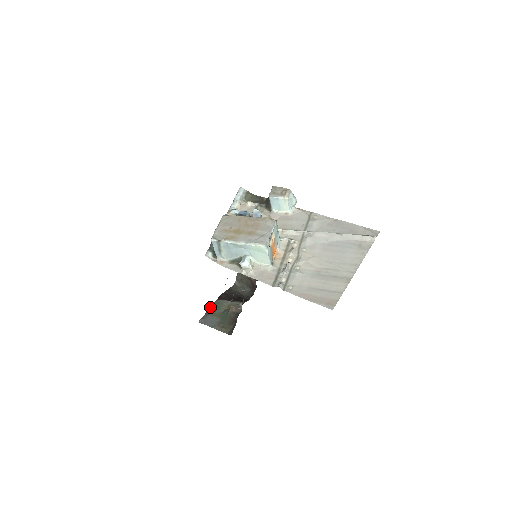
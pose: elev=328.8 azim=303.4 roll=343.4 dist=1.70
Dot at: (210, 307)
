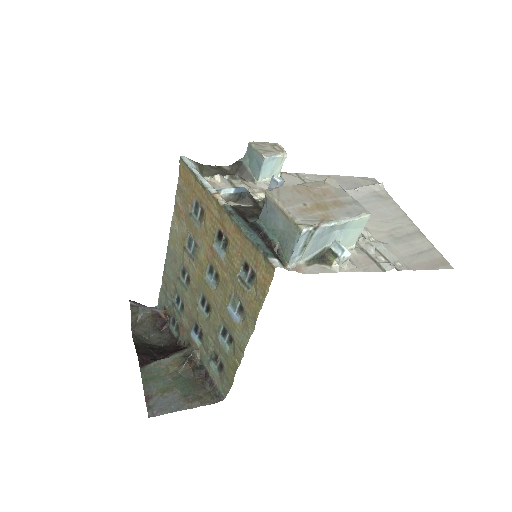
Dot at: occluded
